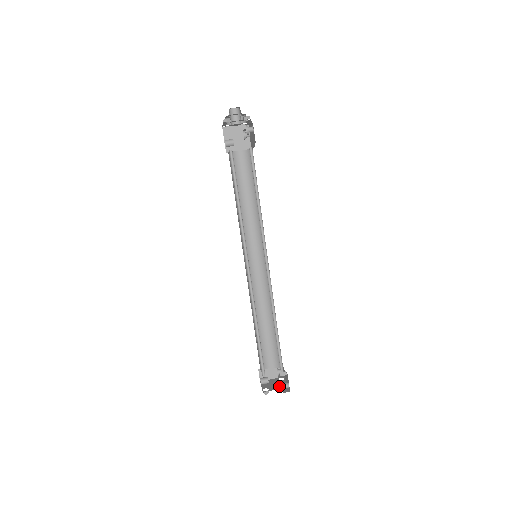
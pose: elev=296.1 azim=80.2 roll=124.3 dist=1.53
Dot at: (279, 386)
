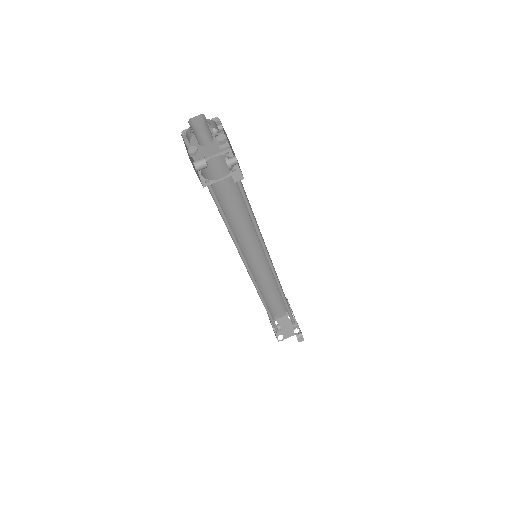
Dot at: (292, 331)
